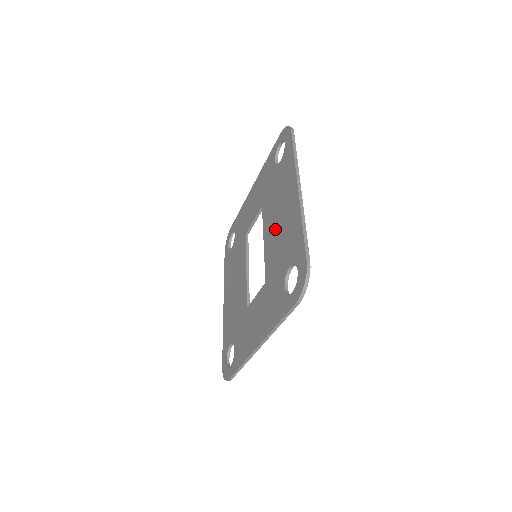
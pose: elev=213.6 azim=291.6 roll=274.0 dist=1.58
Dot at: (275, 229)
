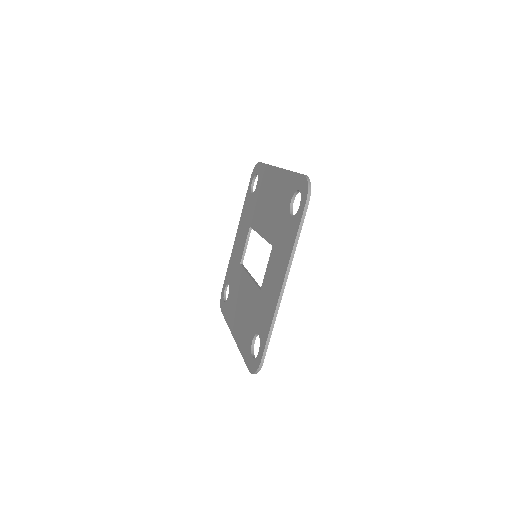
Dot at: (268, 212)
